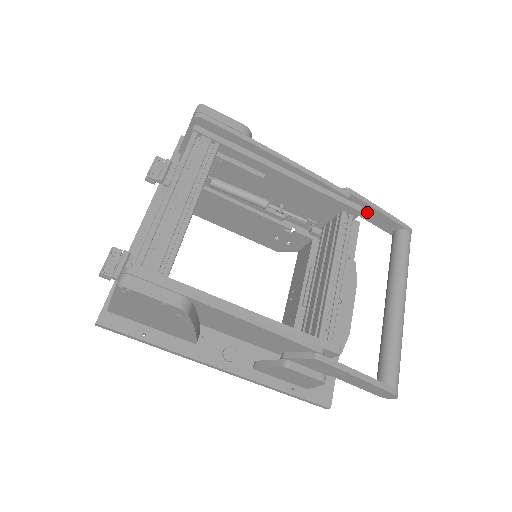
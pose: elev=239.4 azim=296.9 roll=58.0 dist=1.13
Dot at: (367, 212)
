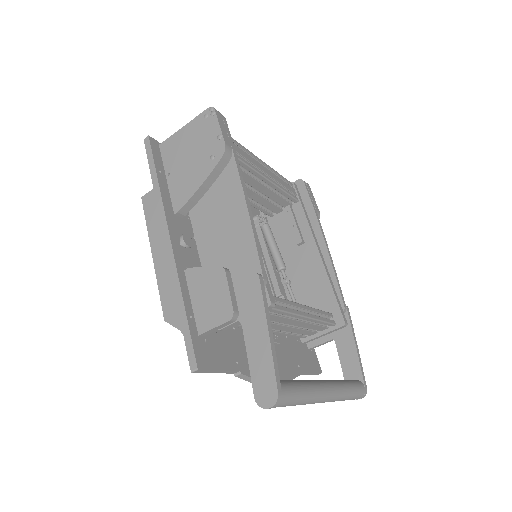
Dot at: (345, 340)
